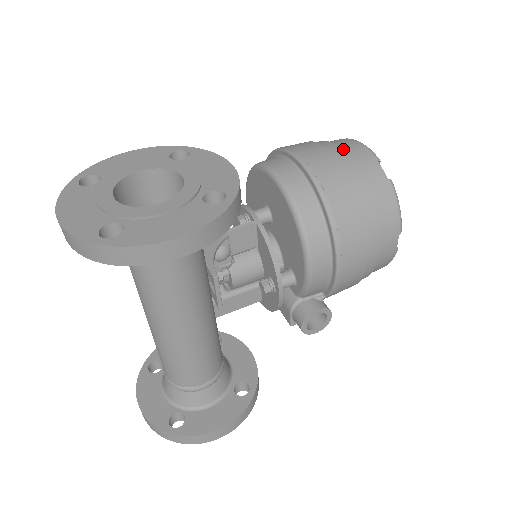
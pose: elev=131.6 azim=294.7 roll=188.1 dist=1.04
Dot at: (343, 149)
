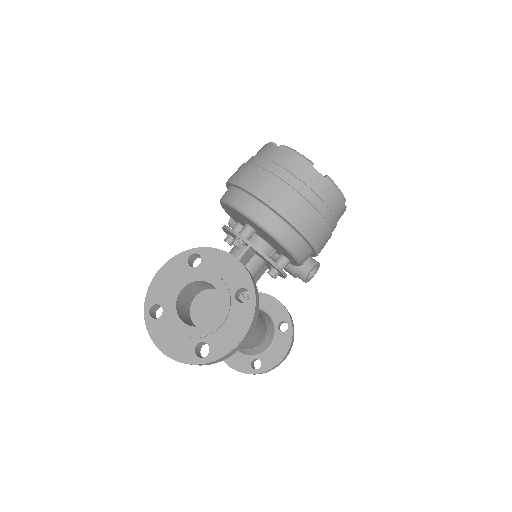
Dot at: (284, 167)
